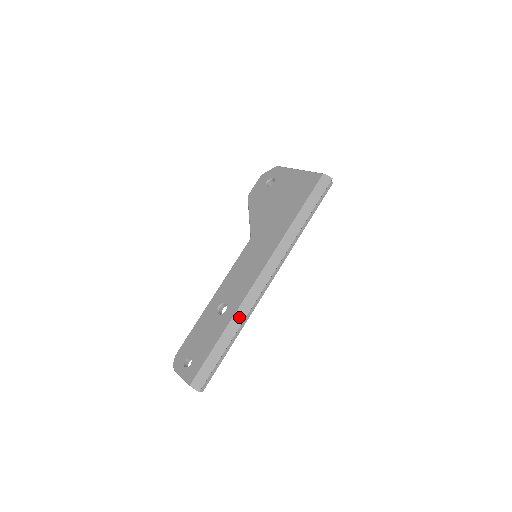
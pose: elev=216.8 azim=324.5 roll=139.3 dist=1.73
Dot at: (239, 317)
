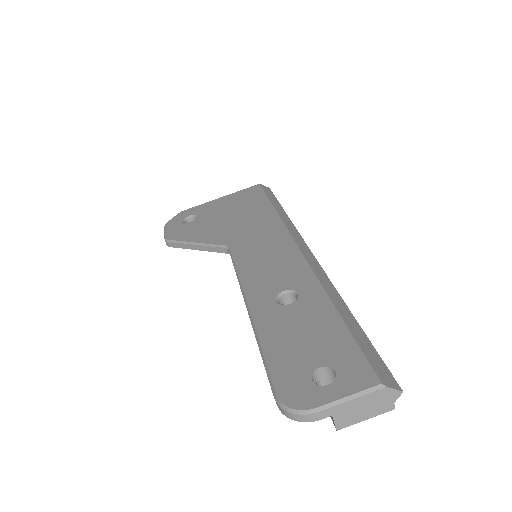
Dot at: (328, 286)
